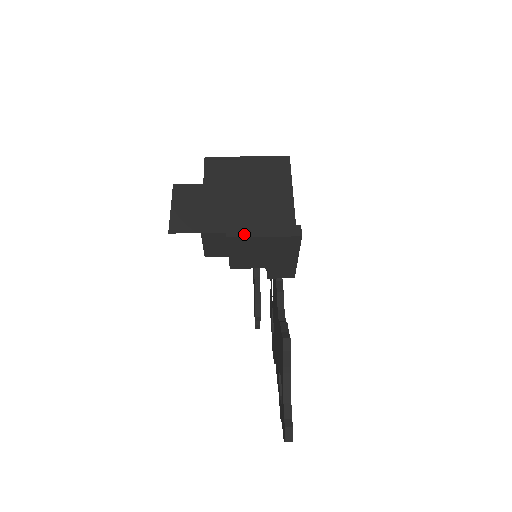
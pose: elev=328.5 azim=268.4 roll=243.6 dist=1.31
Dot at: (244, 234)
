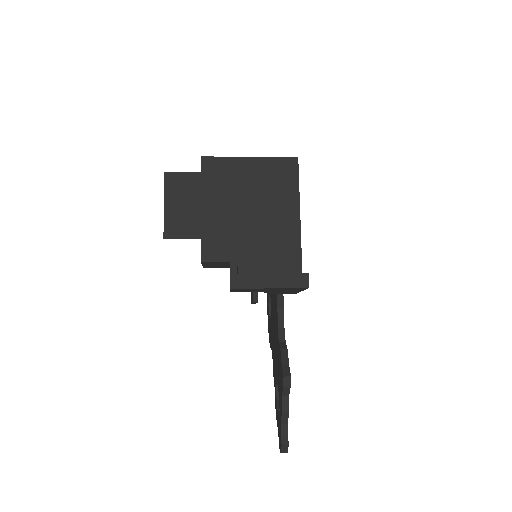
Dot at: (249, 285)
